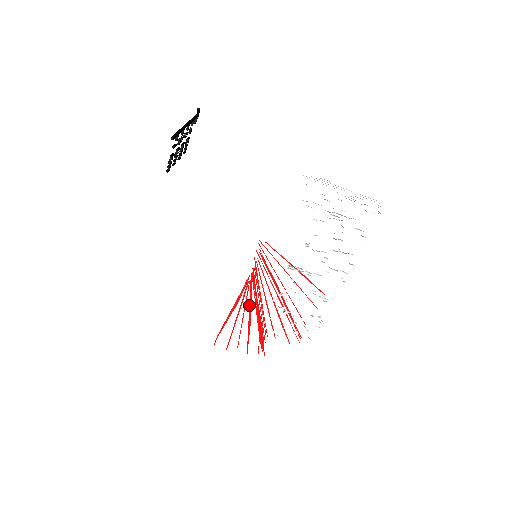
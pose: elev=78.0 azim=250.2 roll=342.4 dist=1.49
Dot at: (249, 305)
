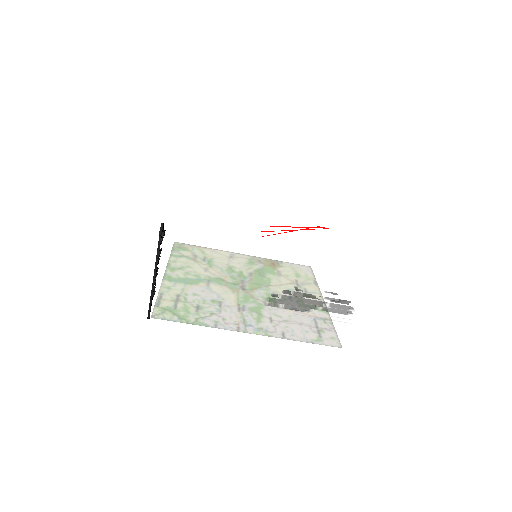
Dot at: occluded
